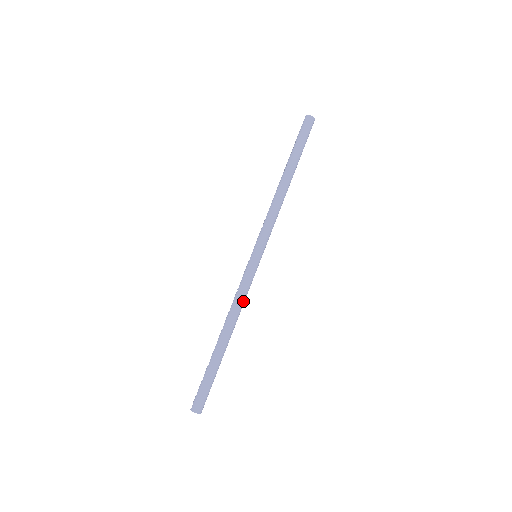
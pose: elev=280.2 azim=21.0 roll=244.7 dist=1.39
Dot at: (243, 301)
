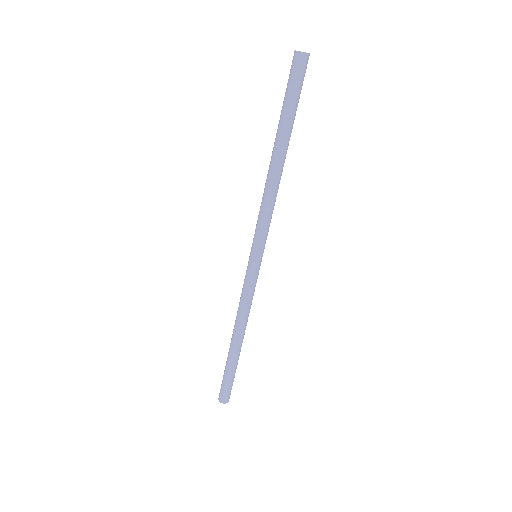
Dot at: (246, 306)
